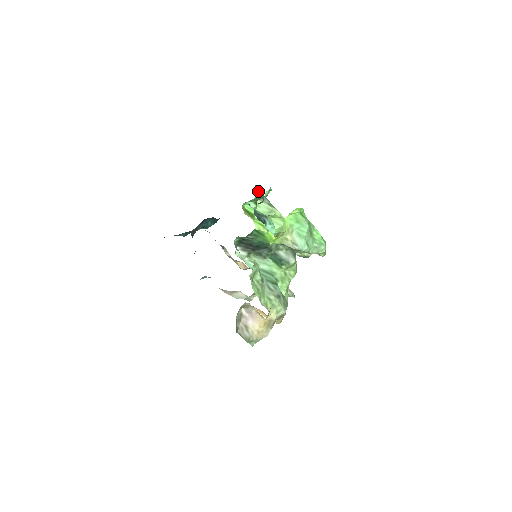
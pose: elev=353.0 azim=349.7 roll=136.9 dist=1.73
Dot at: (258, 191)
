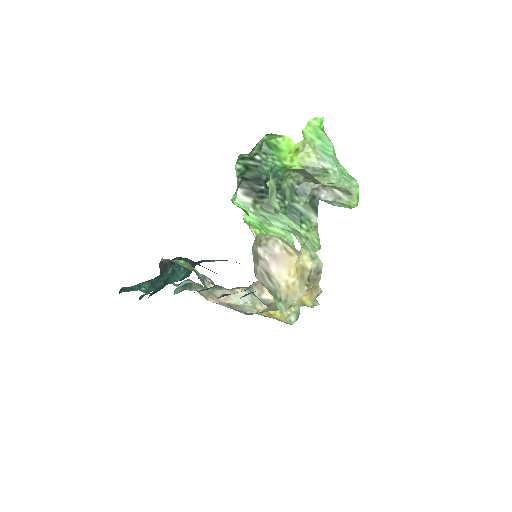
Dot at: occluded
